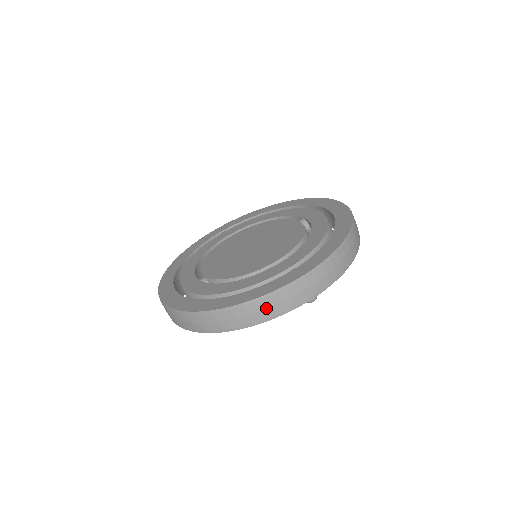
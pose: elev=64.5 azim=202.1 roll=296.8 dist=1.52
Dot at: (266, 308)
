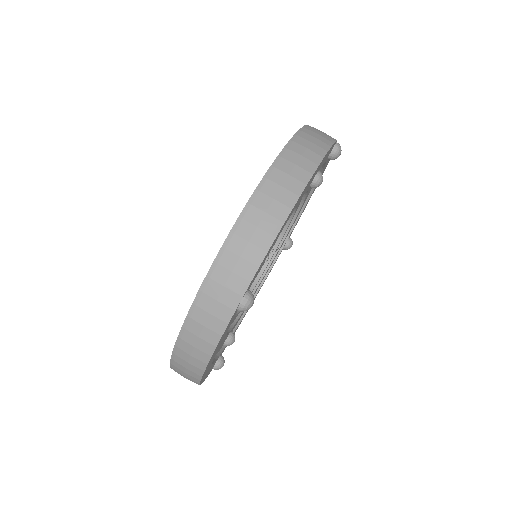
Dot at: (313, 138)
